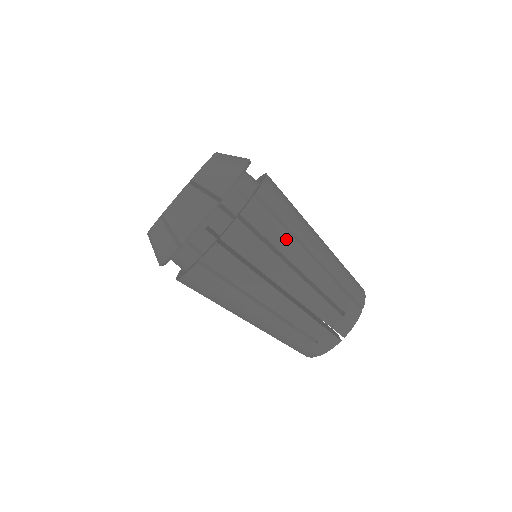
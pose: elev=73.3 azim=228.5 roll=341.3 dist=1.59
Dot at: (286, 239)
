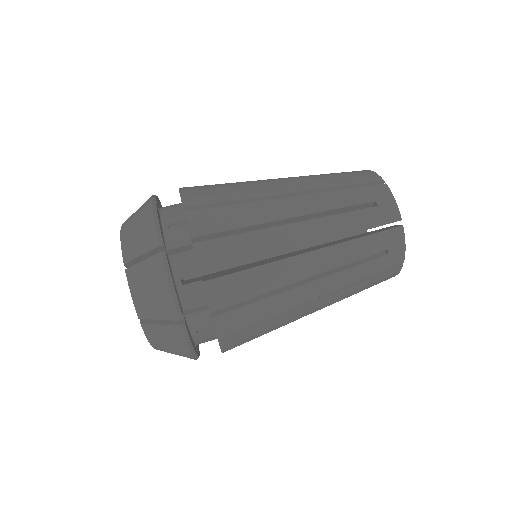
Dot at: (252, 209)
